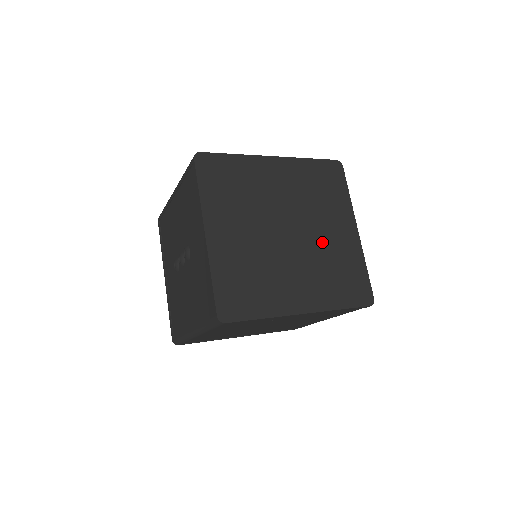
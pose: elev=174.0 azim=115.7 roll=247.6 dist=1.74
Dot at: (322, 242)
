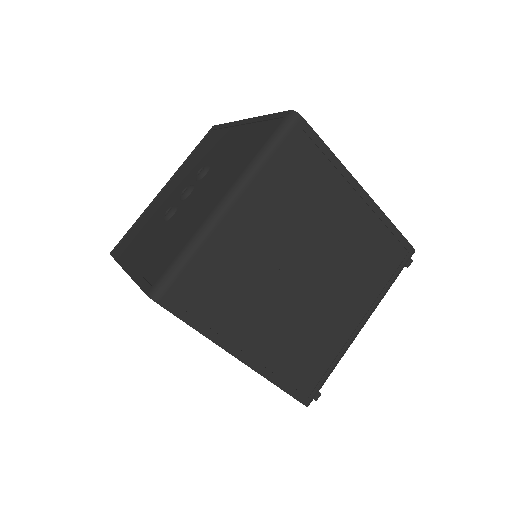
Dot at: occluded
